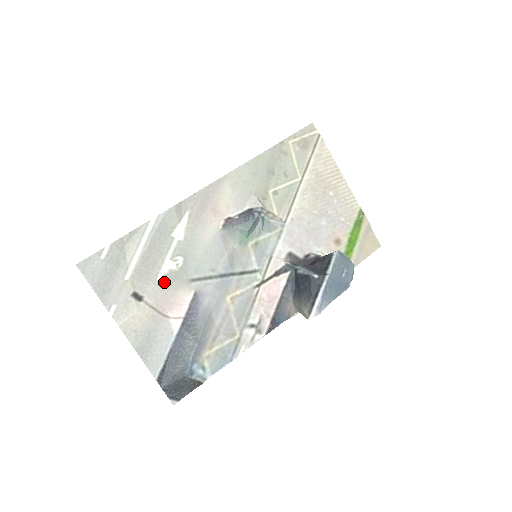
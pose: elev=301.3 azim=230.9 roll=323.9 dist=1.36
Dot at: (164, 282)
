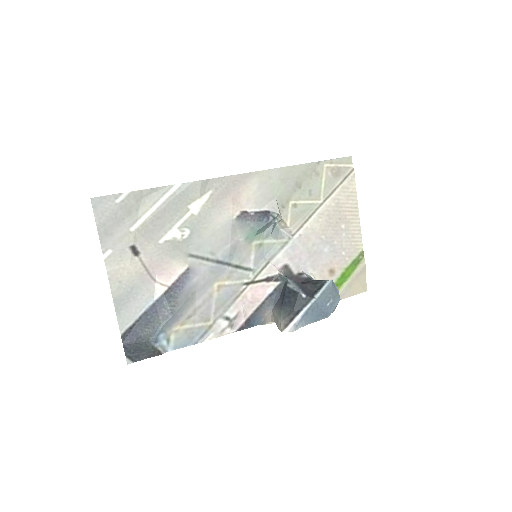
Dot at: (164, 247)
